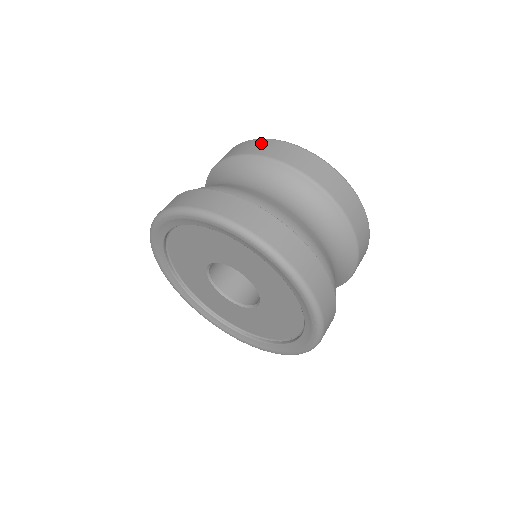
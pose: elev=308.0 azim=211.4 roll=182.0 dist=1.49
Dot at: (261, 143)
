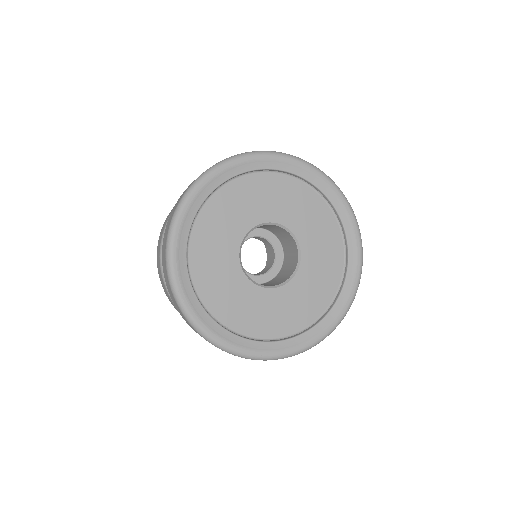
Dot at: occluded
